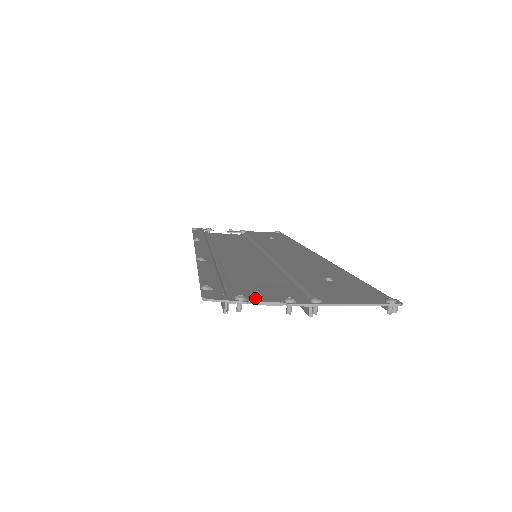
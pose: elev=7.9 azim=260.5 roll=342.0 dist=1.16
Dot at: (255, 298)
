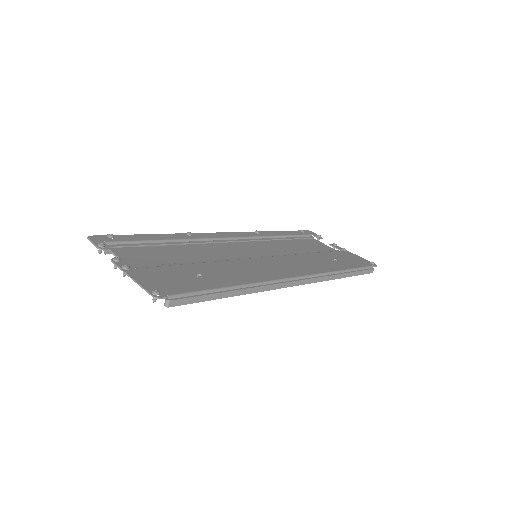
Dot at: (121, 253)
